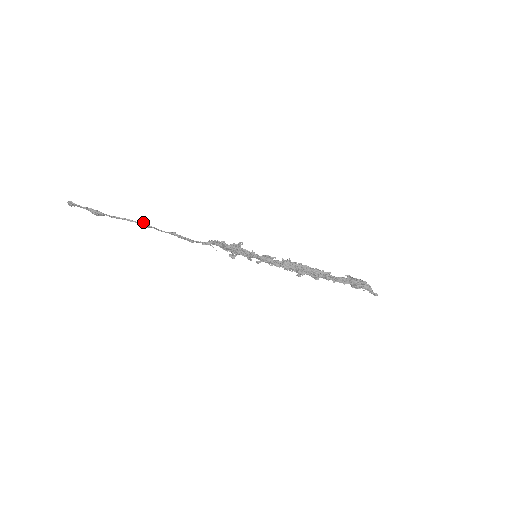
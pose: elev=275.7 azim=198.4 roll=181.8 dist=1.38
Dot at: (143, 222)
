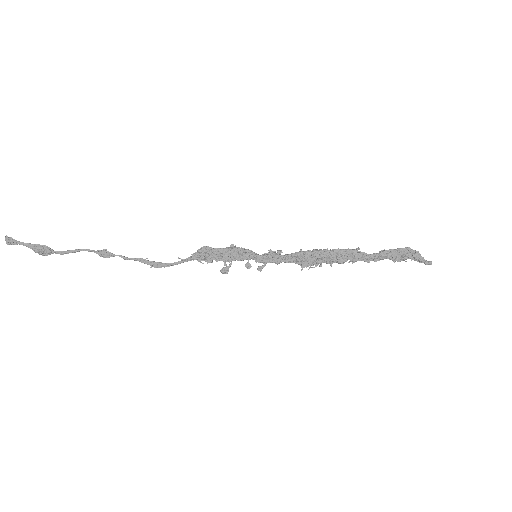
Dot at: (103, 249)
